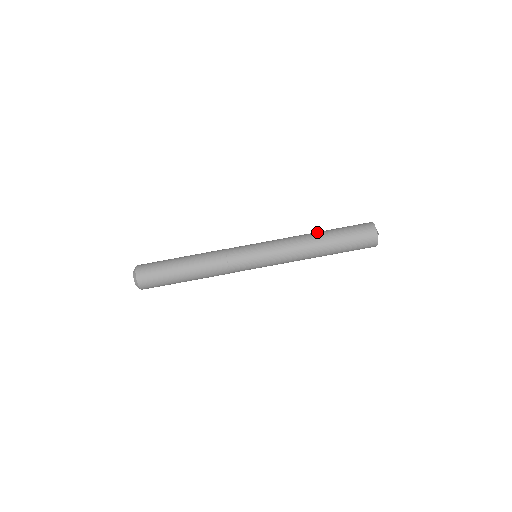
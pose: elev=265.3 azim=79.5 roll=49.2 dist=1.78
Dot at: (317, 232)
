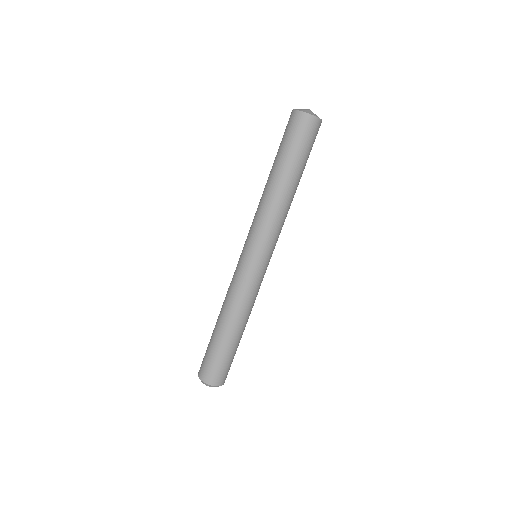
Dot at: (269, 179)
